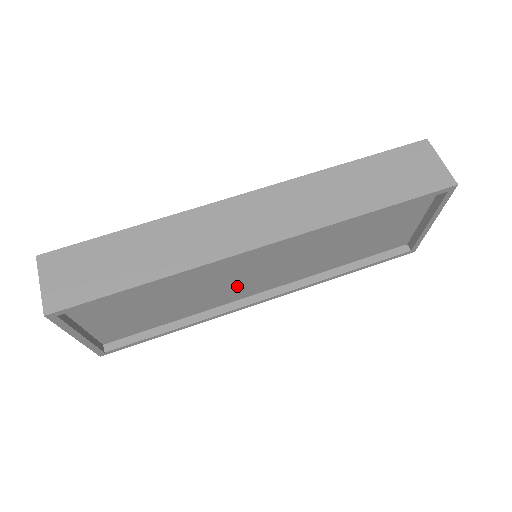
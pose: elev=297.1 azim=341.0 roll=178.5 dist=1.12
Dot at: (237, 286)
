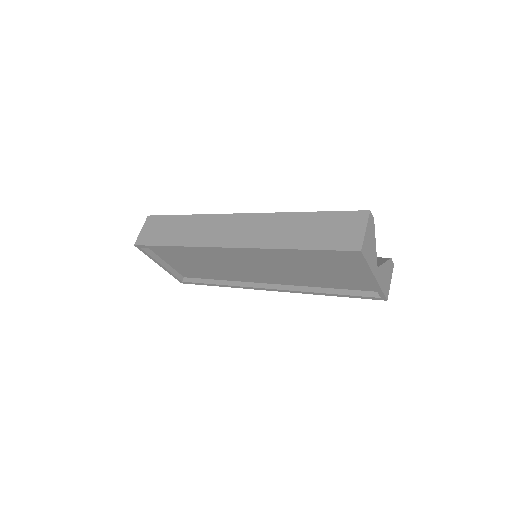
Dot at: (245, 271)
